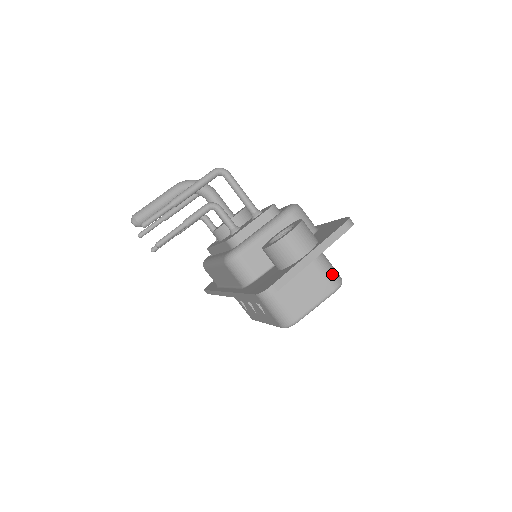
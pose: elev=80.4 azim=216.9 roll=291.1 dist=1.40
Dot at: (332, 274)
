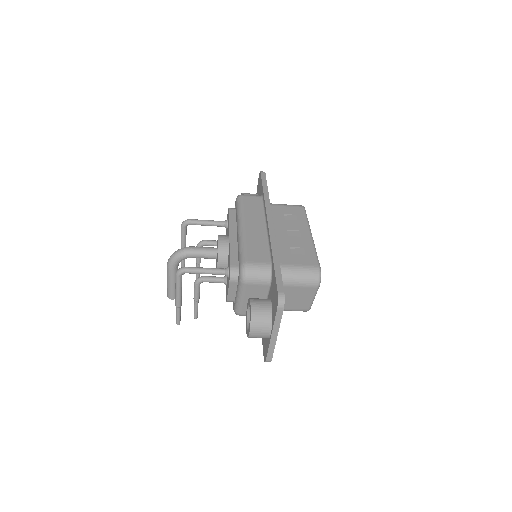
Dot at: (308, 281)
